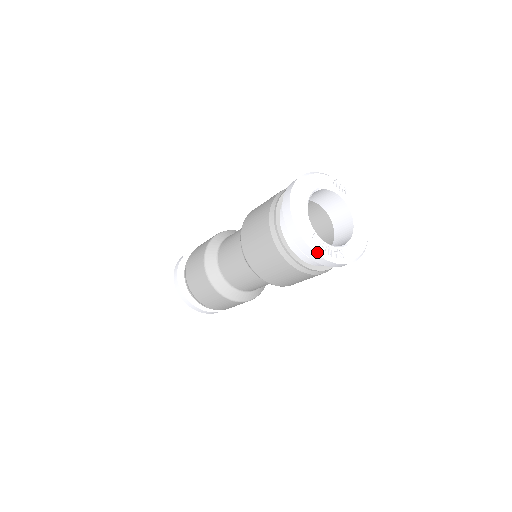
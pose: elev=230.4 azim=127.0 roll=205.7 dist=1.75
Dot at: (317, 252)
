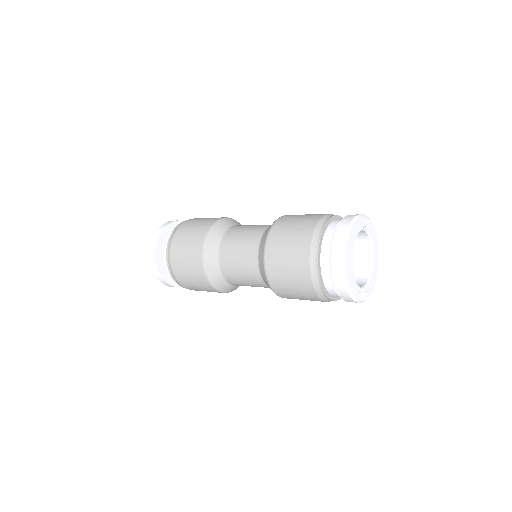
Dot at: (358, 301)
